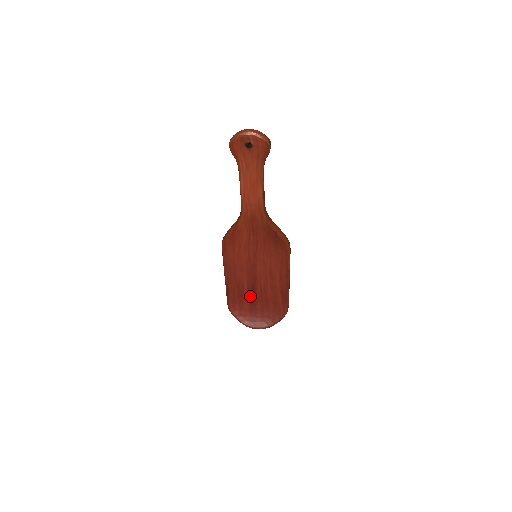
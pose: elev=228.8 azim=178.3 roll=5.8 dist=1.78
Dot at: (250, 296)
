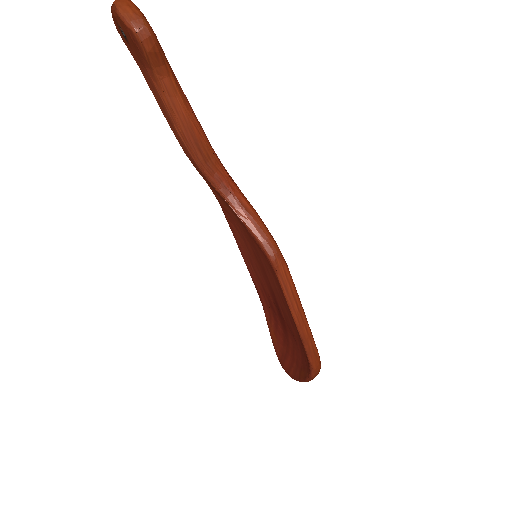
Dot at: (280, 316)
